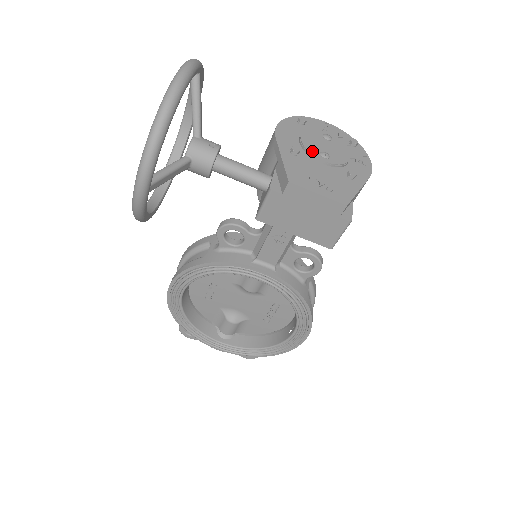
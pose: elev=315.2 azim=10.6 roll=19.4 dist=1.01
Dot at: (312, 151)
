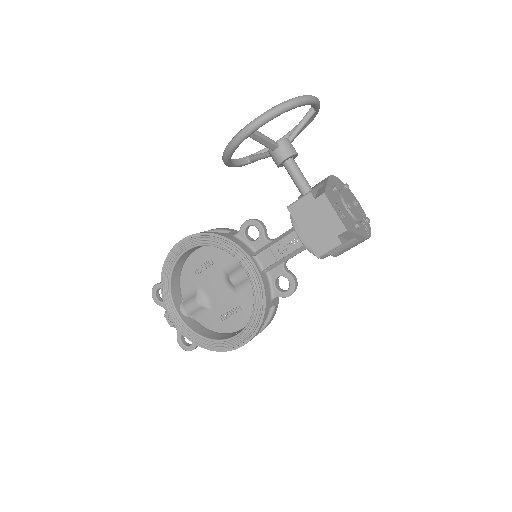
Dot at: (344, 198)
